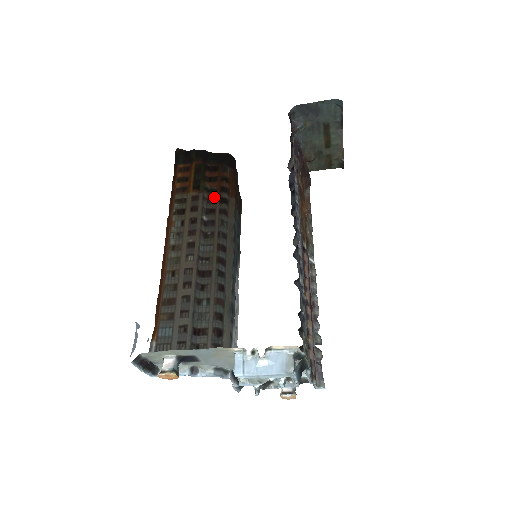
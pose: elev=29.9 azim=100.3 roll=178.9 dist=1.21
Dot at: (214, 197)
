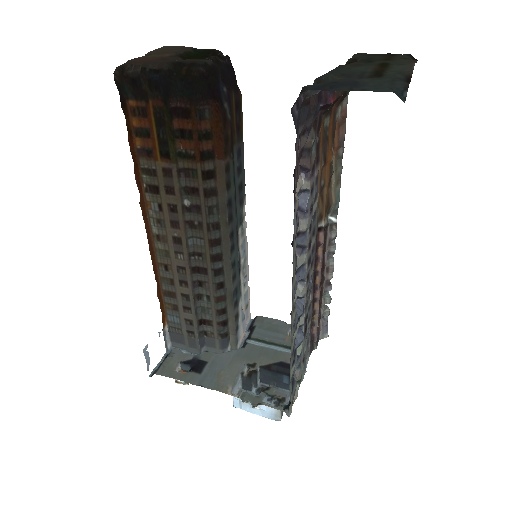
Dot at: (193, 168)
